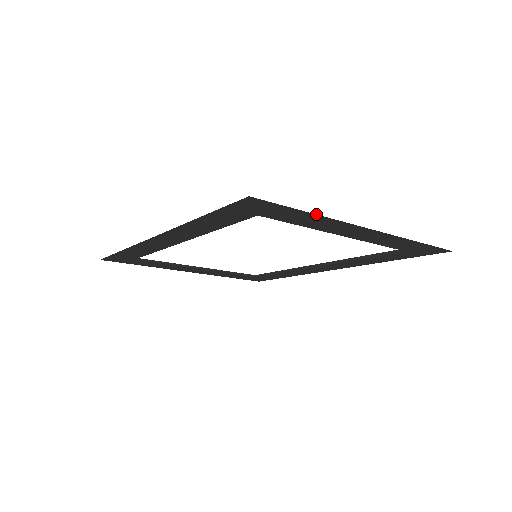
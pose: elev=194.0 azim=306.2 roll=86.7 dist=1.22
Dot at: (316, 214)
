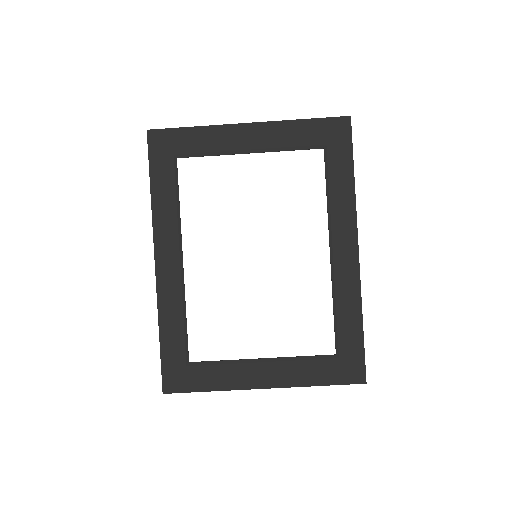
Dot at: (197, 127)
